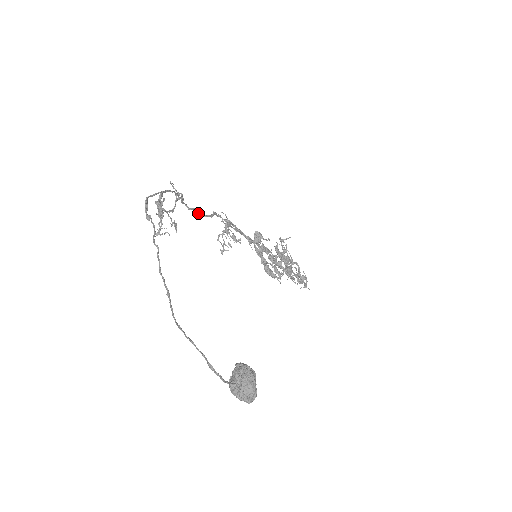
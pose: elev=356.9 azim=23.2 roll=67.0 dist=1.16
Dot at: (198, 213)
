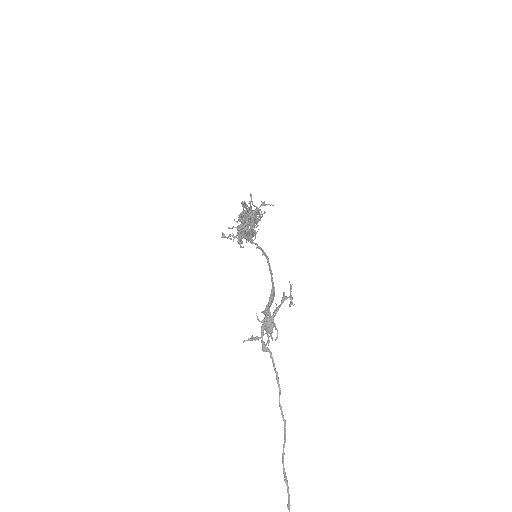
Dot at: (248, 233)
